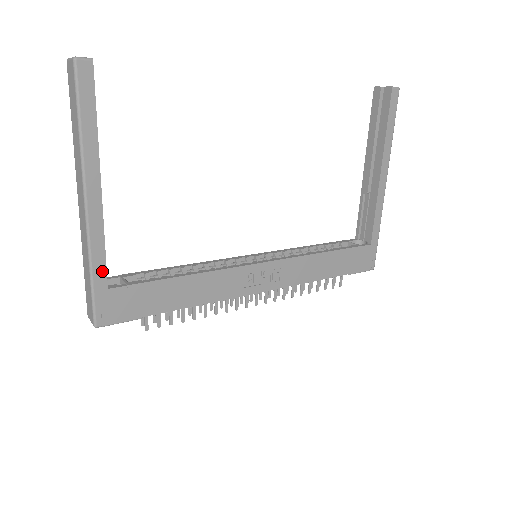
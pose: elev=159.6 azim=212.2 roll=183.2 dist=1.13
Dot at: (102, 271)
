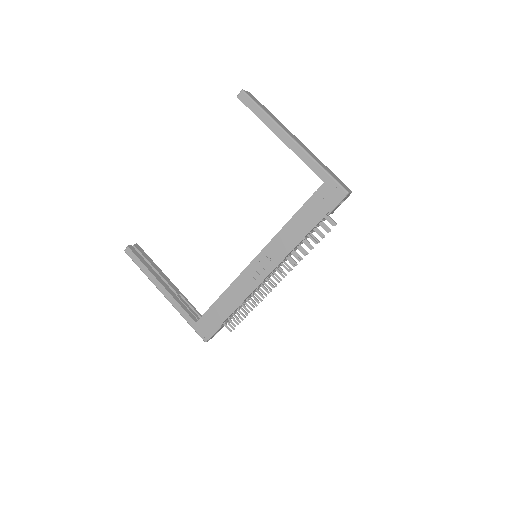
Dot at: (188, 317)
